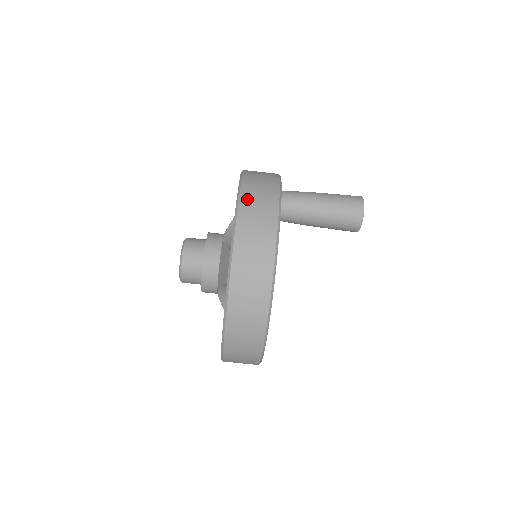
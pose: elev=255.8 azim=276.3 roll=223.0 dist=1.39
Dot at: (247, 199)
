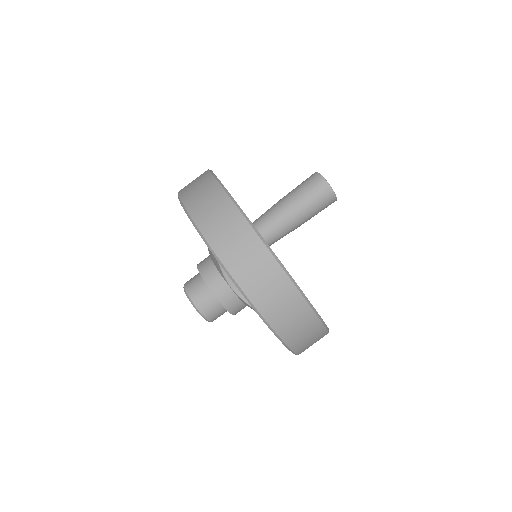
Dot at: occluded
